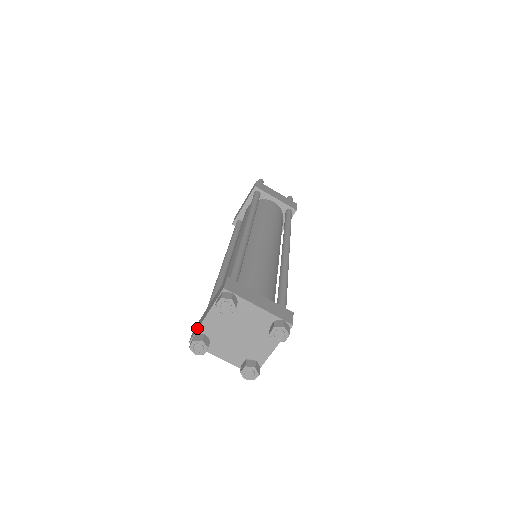
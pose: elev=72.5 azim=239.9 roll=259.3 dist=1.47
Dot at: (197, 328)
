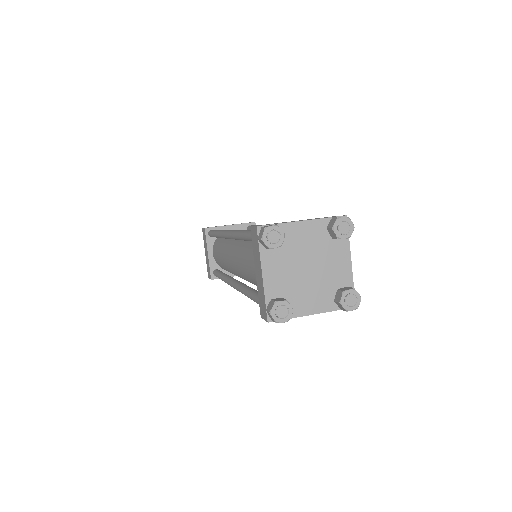
Dot at: occluded
